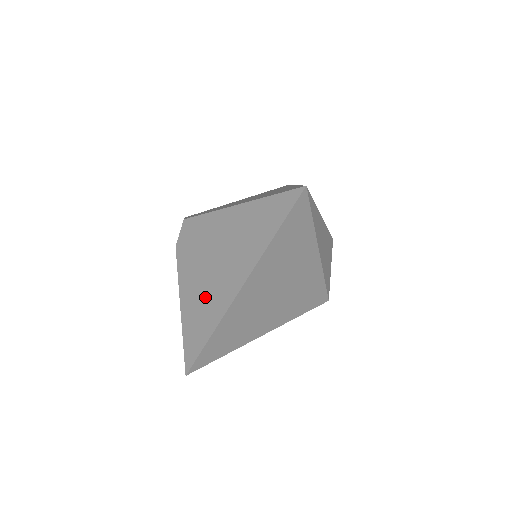
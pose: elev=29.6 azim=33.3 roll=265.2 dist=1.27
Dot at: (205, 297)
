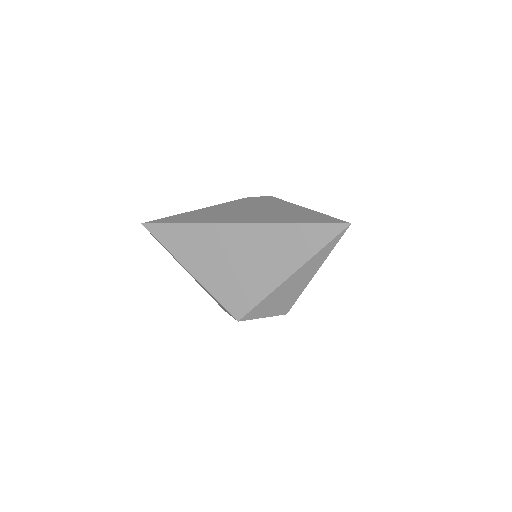
Dot at: (222, 214)
